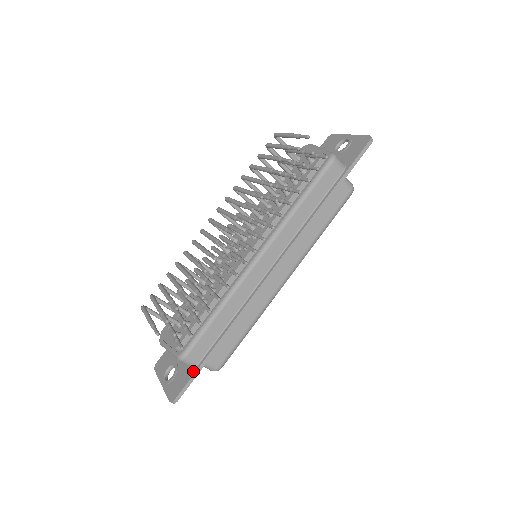
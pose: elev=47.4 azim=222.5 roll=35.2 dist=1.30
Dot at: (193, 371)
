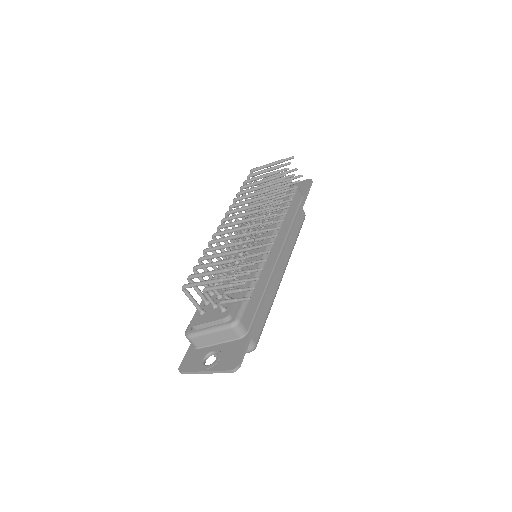
Dot at: (245, 338)
